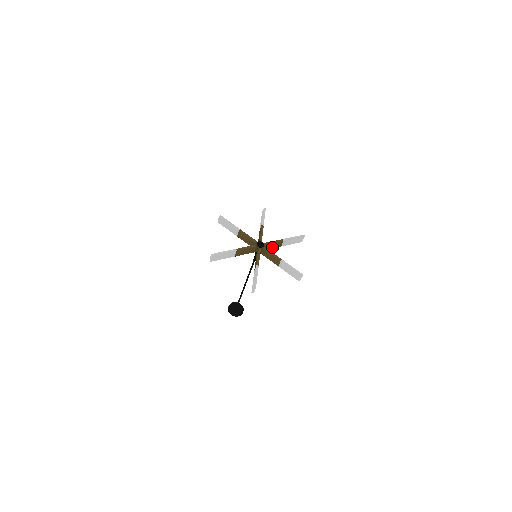
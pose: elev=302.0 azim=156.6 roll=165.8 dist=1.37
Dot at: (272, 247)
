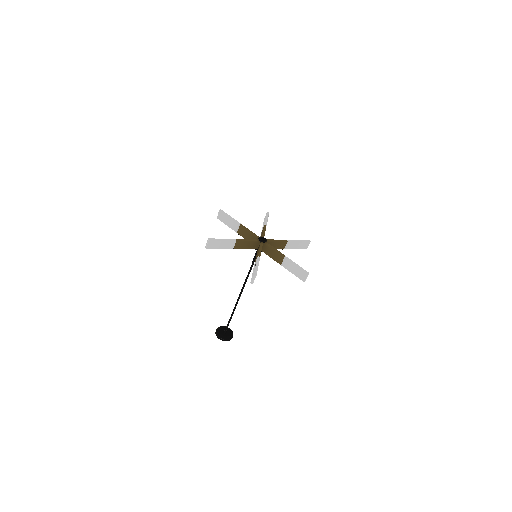
Dot at: occluded
